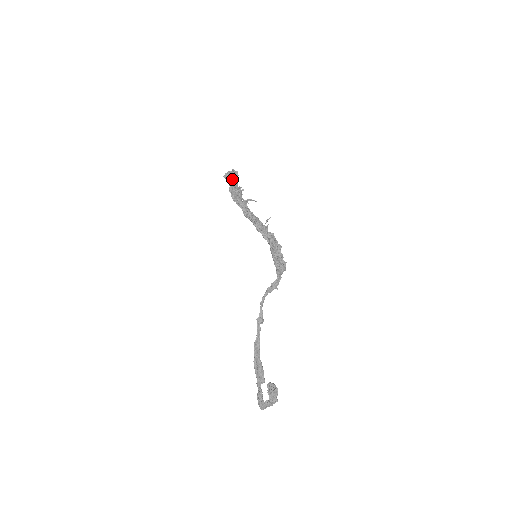
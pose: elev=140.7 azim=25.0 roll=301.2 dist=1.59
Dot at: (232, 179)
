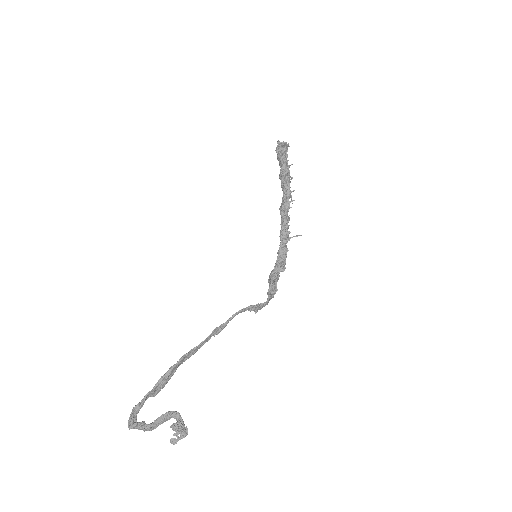
Dot at: occluded
